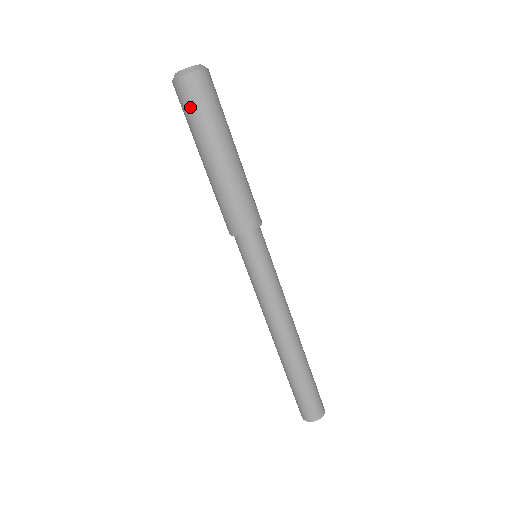
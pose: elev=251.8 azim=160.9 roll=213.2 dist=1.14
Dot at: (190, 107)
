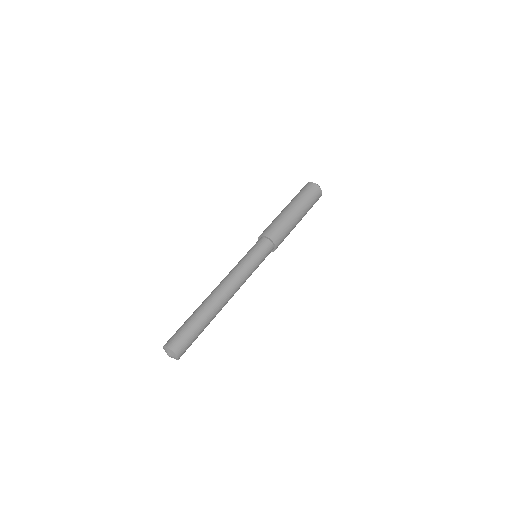
Dot at: (307, 191)
